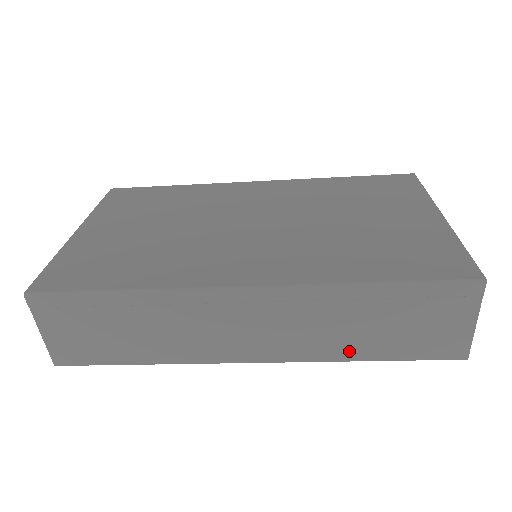
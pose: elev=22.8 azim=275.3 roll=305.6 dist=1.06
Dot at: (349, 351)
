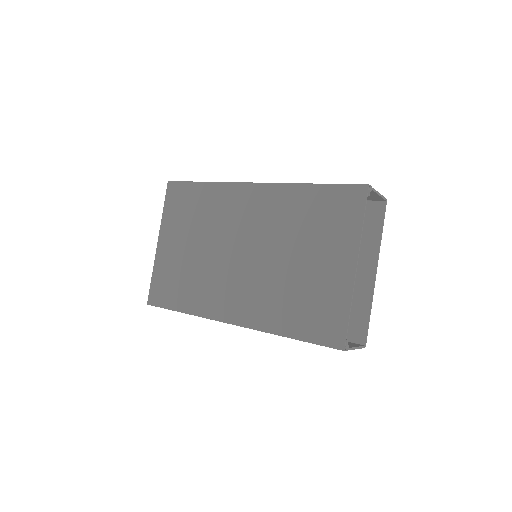
Dot at: occluded
